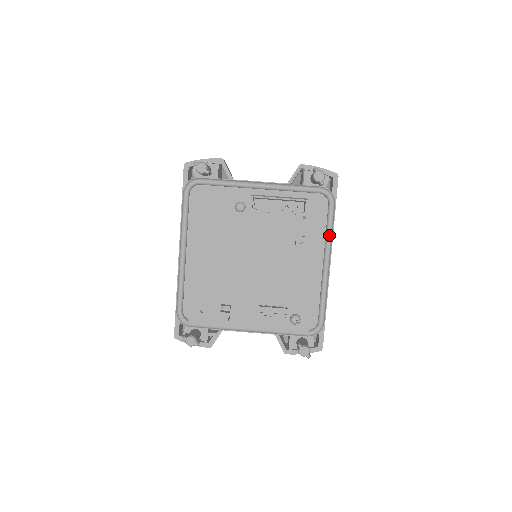
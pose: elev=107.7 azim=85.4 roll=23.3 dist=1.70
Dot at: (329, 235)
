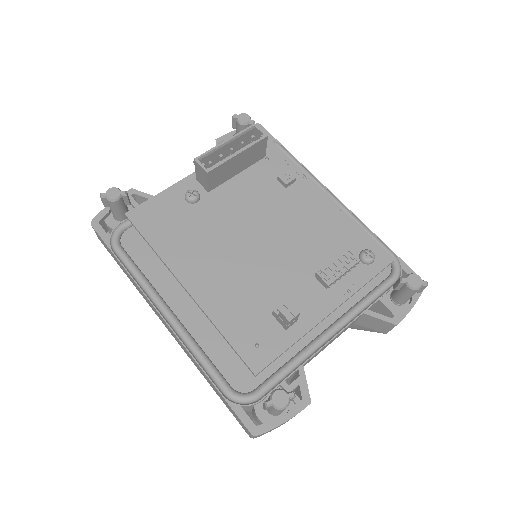
Dot at: (306, 172)
